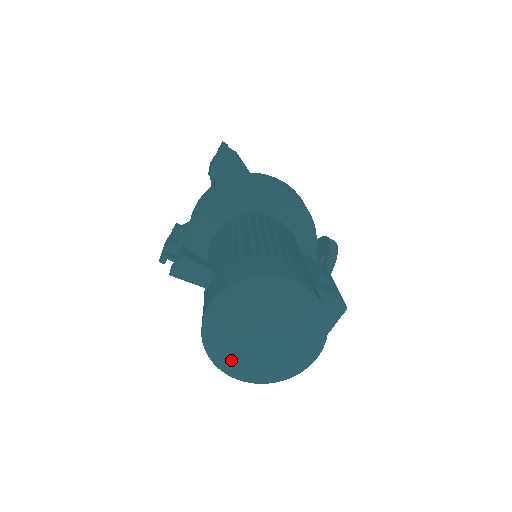
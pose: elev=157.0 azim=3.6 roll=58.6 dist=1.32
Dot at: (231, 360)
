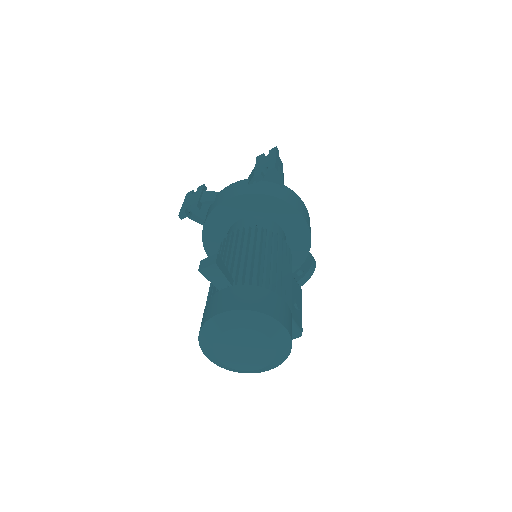
Dot at: (213, 351)
